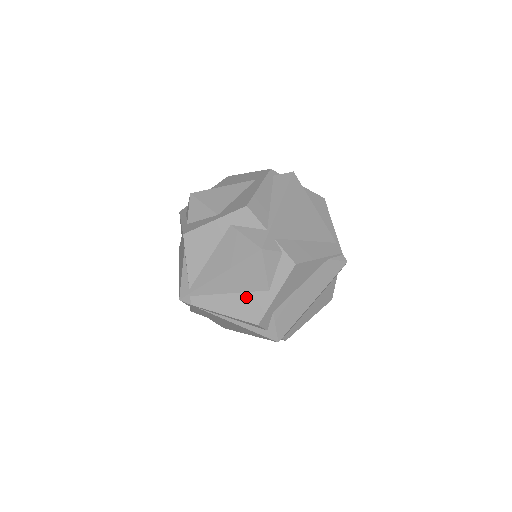
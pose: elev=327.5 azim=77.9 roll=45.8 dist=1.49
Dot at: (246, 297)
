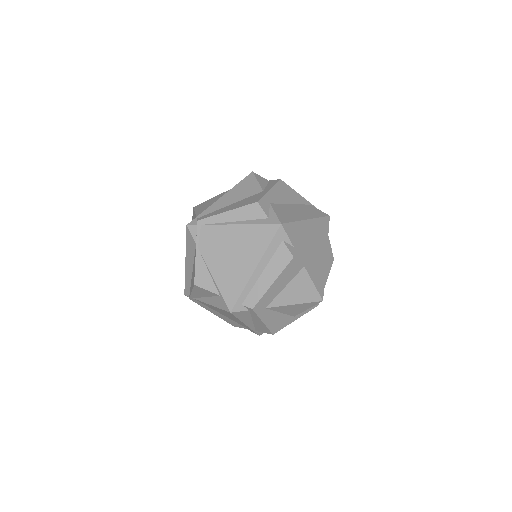
Dot at: (245, 200)
